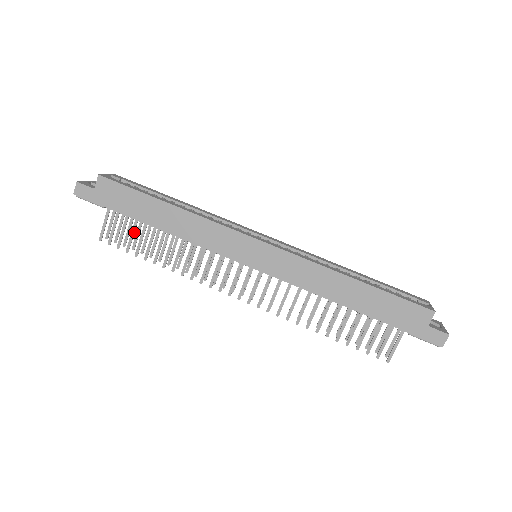
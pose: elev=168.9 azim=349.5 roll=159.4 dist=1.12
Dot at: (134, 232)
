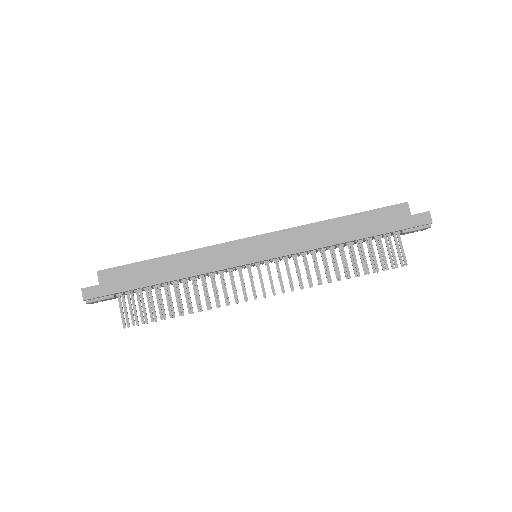
Dot at: occluded
